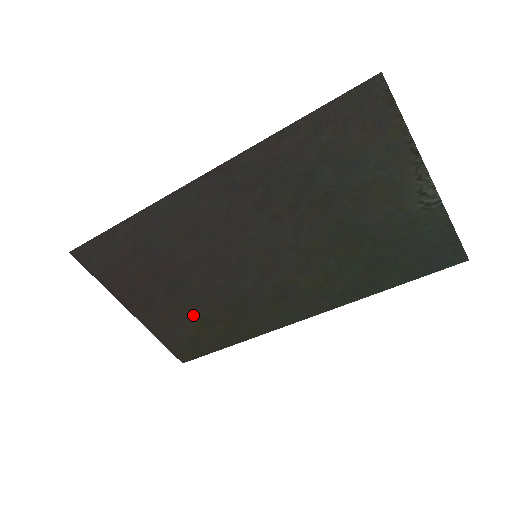
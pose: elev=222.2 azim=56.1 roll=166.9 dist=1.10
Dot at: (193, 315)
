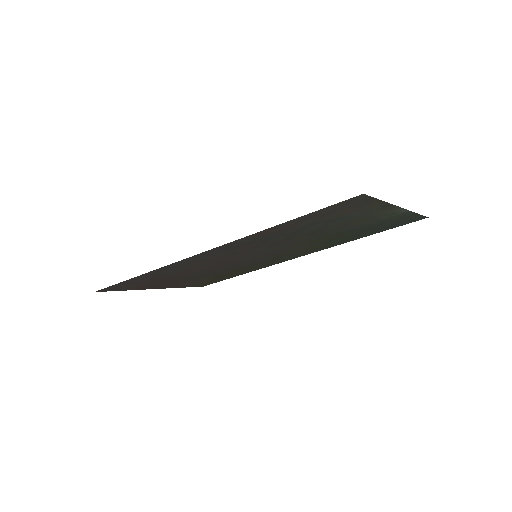
Dot at: (208, 277)
